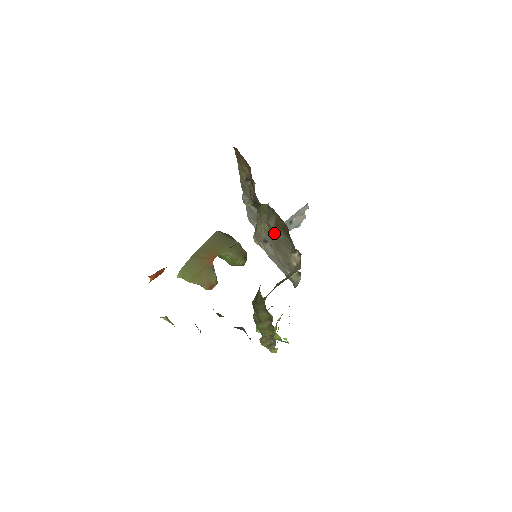
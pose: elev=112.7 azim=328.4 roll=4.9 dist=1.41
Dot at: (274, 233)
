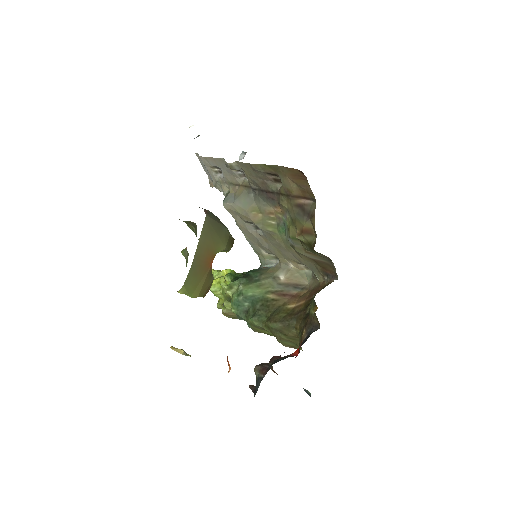
Dot at: (287, 242)
